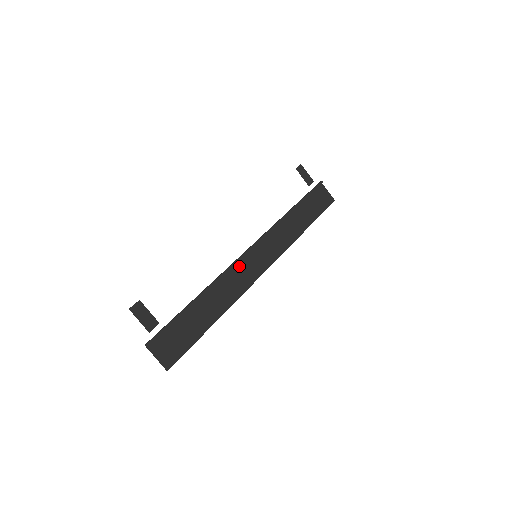
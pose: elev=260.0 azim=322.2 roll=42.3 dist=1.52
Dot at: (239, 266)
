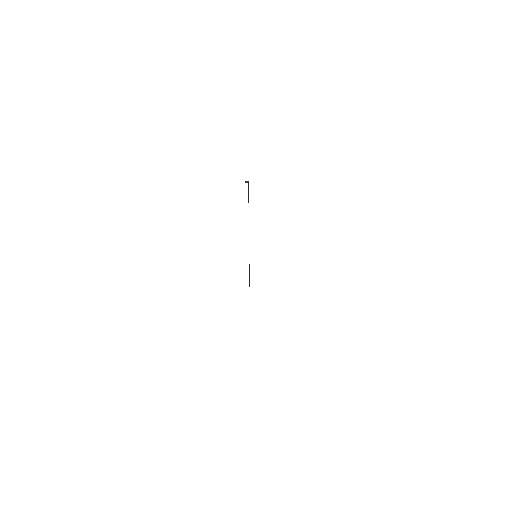
Dot at: occluded
